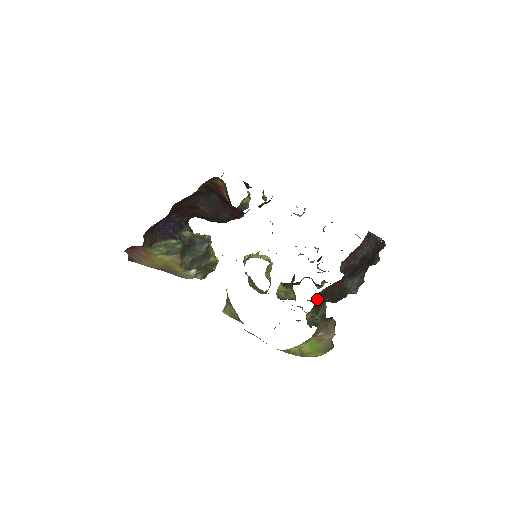
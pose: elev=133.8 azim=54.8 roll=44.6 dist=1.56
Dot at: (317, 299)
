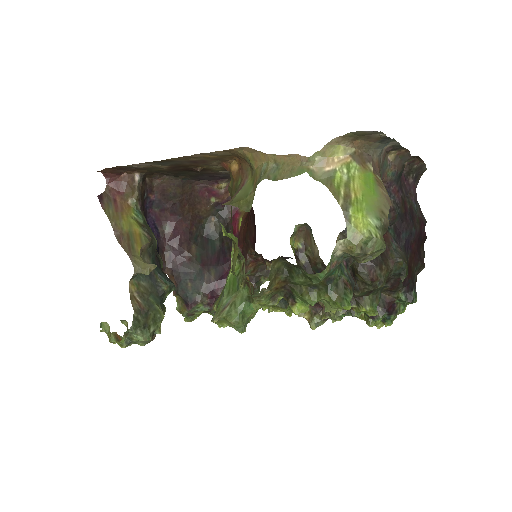
Dot at: occluded
